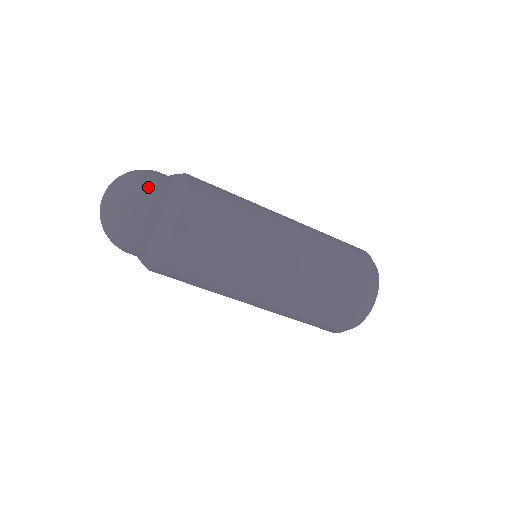
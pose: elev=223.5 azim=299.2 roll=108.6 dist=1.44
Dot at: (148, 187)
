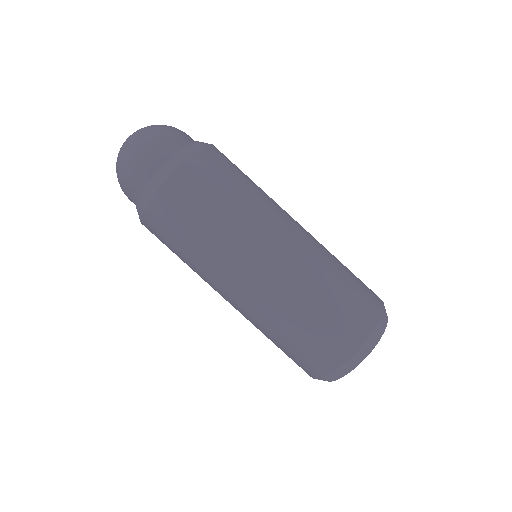
Dot at: (163, 137)
